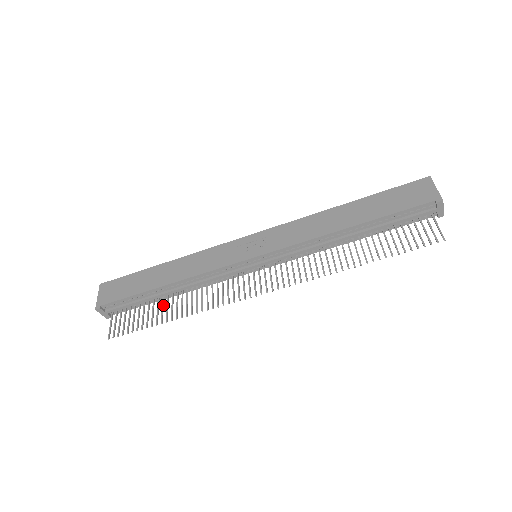
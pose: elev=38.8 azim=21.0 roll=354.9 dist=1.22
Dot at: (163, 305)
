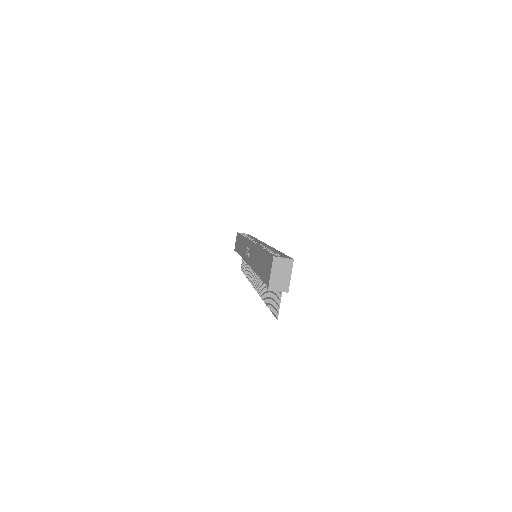
Dot at: occluded
